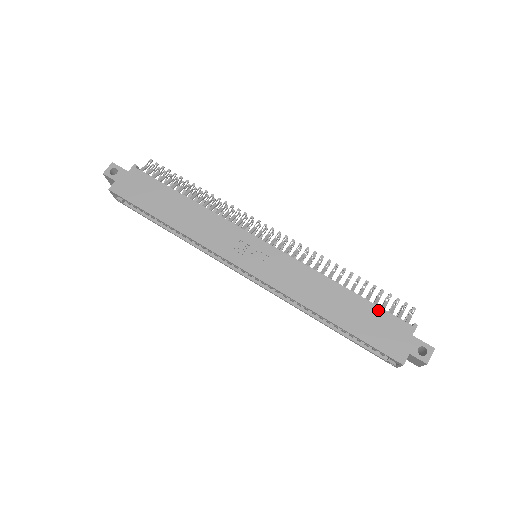
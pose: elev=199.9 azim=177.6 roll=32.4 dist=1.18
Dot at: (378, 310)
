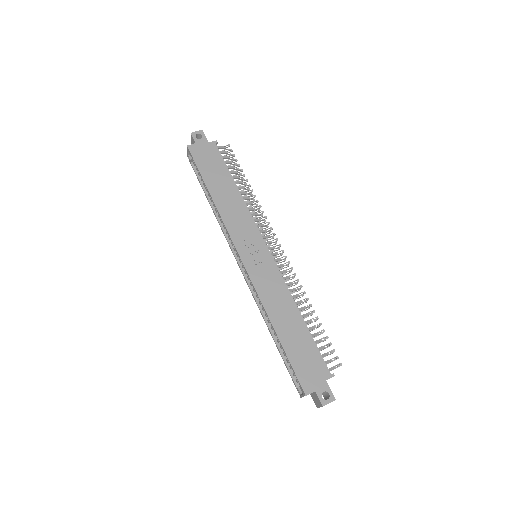
Dot at: (314, 347)
